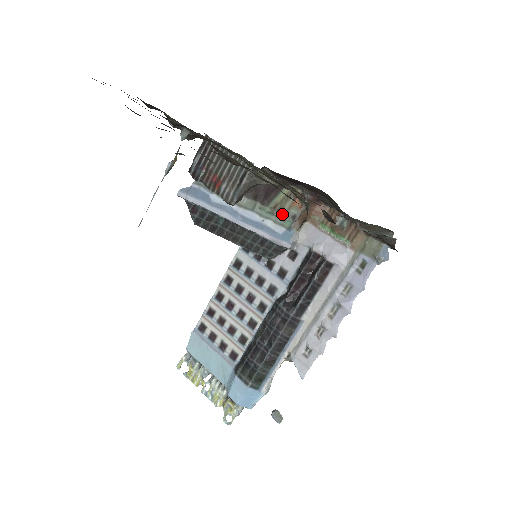
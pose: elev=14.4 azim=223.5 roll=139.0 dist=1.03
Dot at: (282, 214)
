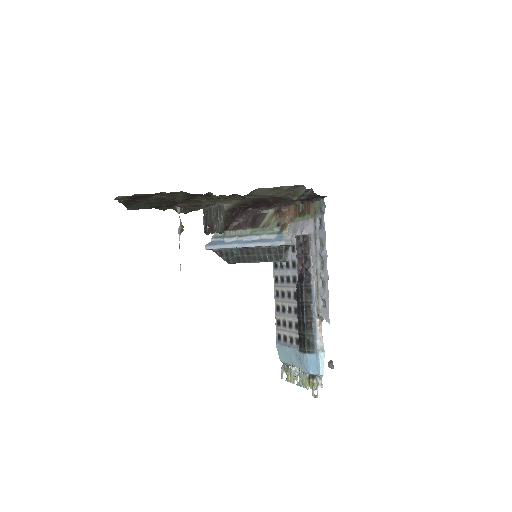
Dot at: (270, 227)
